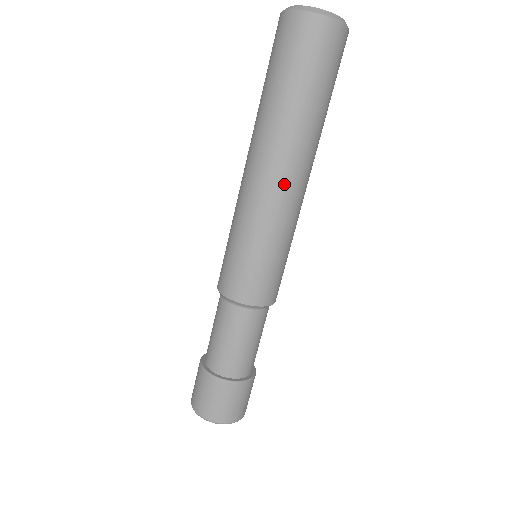
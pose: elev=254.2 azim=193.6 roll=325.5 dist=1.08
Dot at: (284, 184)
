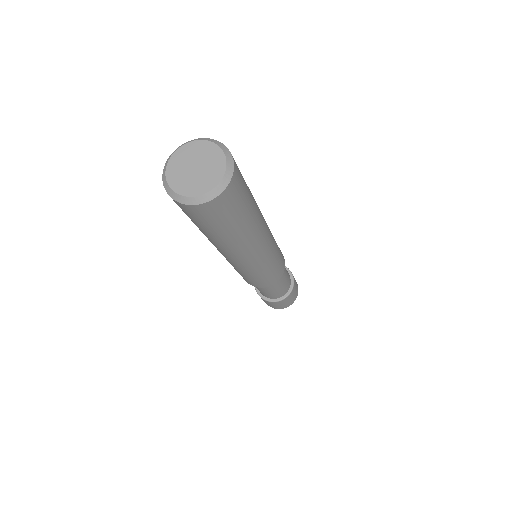
Dot at: (223, 255)
